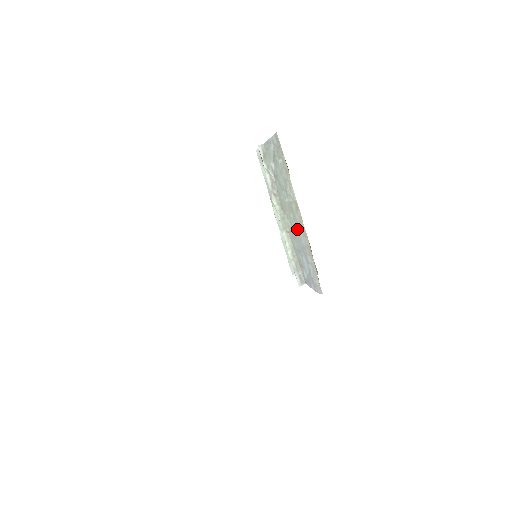
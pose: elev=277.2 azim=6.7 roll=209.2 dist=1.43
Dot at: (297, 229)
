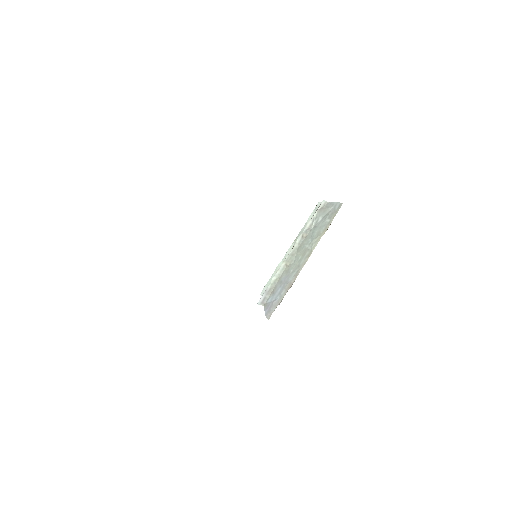
Dot at: (295, 268)
